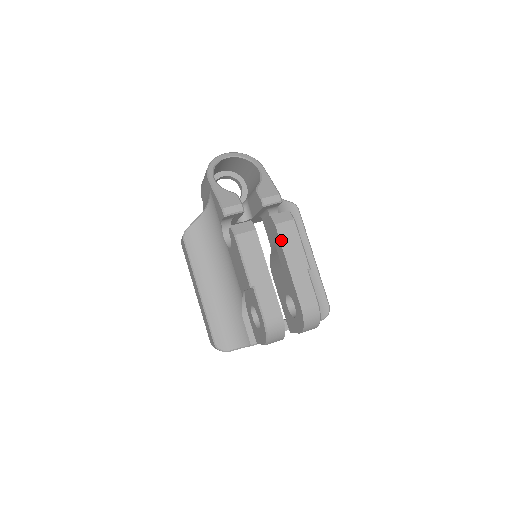
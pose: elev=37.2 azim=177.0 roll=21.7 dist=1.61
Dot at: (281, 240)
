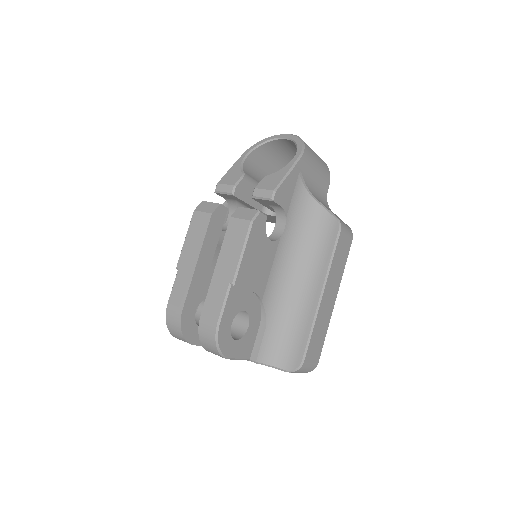
Dot at: (226, 236)
